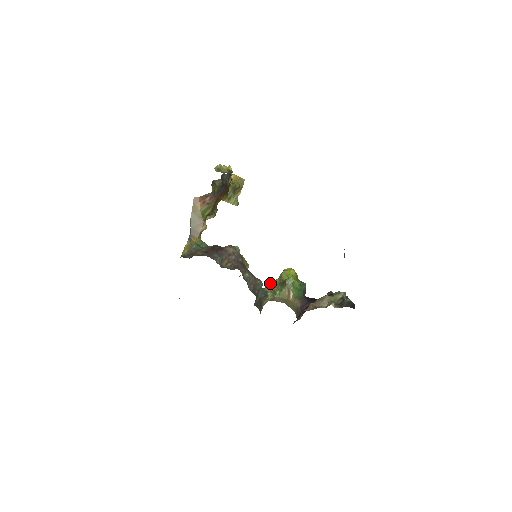
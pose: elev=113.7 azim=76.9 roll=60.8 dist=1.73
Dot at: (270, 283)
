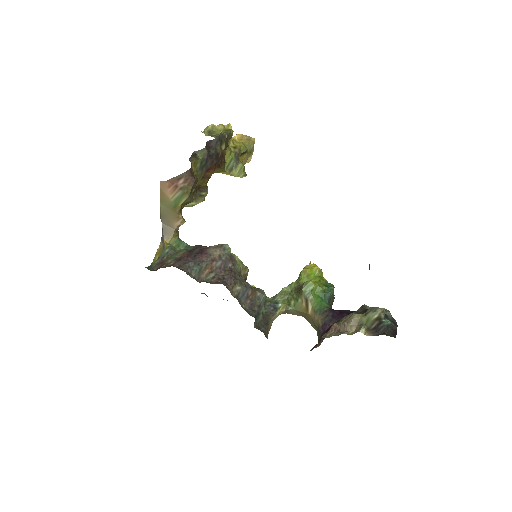
Dot at: (283, 288)
